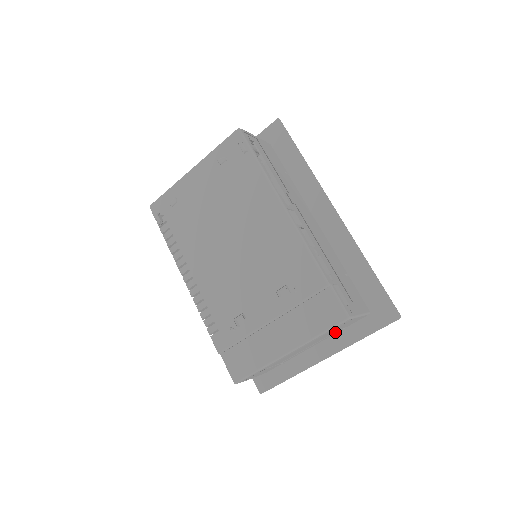
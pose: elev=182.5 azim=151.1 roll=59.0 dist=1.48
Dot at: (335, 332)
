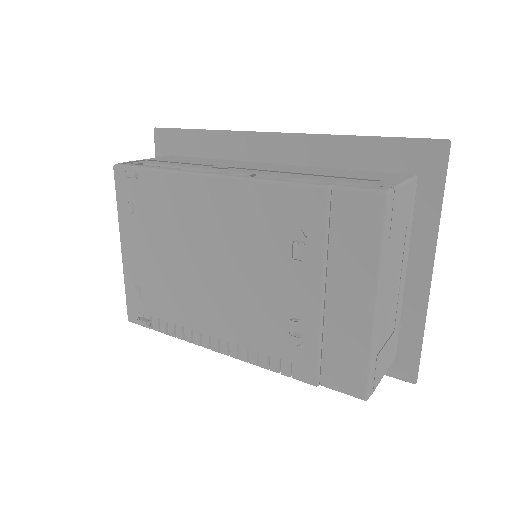
Dot at: occluded
